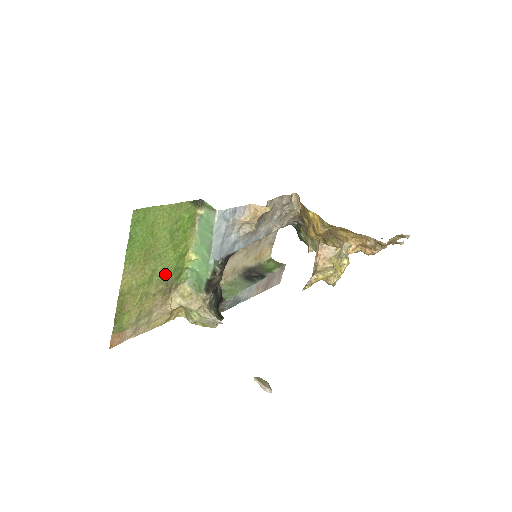
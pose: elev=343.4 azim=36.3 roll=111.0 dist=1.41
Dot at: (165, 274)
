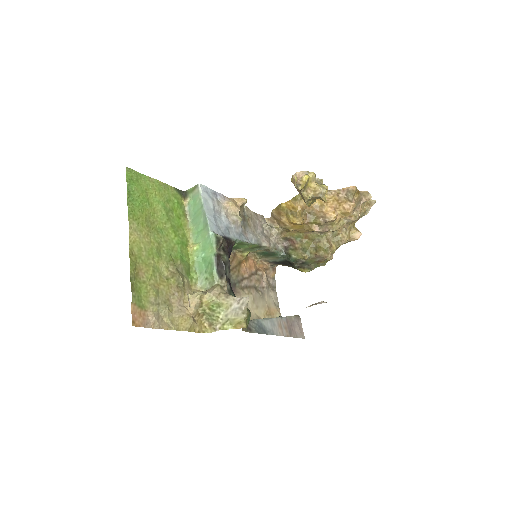
Dot at: (172, 257)
